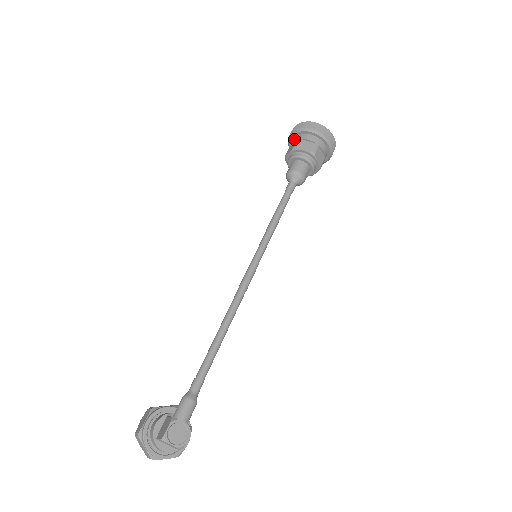
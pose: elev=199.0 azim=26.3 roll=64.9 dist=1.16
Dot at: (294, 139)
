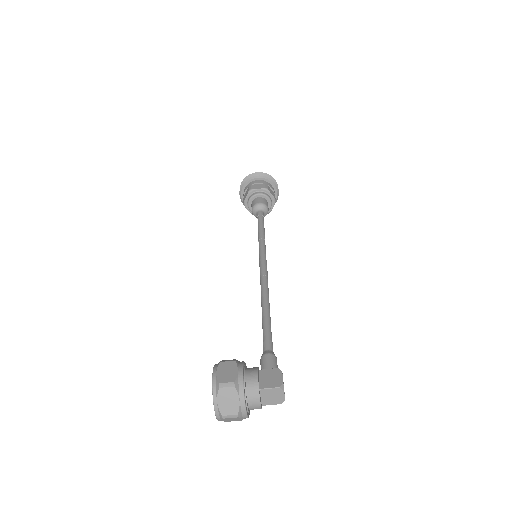
Dot at: (260, 181)
